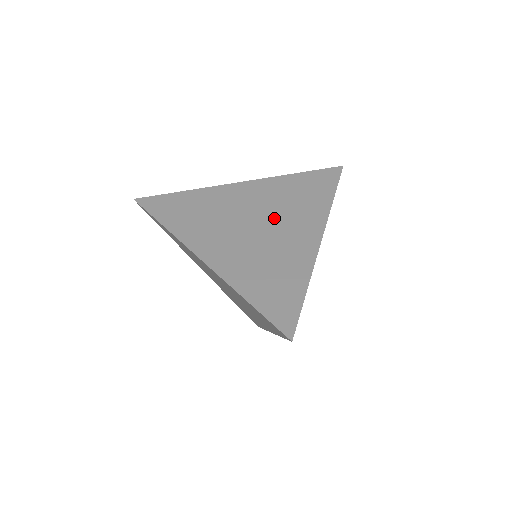
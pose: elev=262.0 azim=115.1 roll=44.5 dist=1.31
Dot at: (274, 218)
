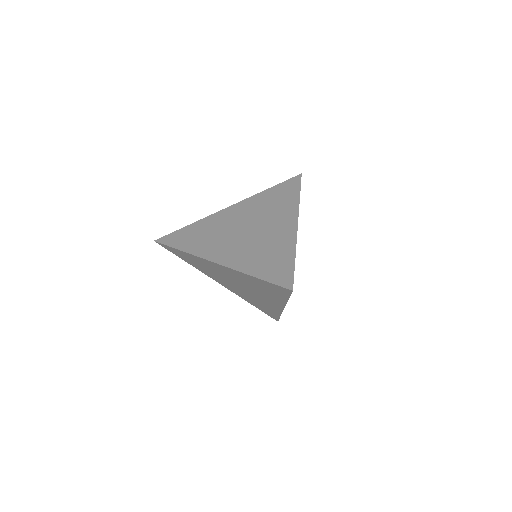
Dot at: (260, 221)
